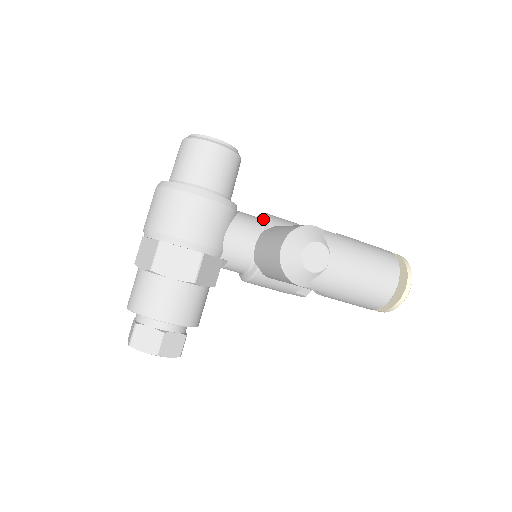
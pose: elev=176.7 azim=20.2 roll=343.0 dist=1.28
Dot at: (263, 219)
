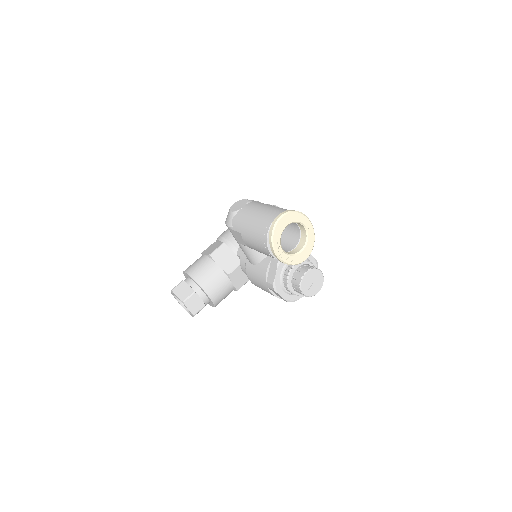
Dot at: occluded
